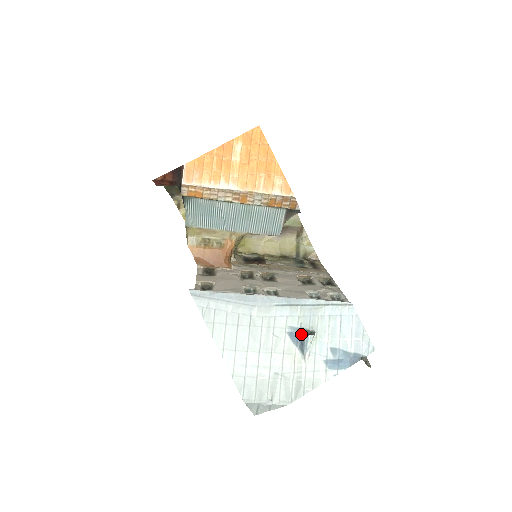
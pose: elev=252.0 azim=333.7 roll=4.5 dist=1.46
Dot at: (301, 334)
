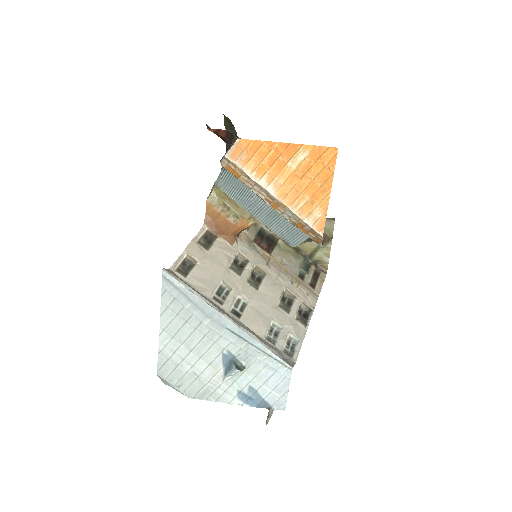
Dot at: (233, 362)
